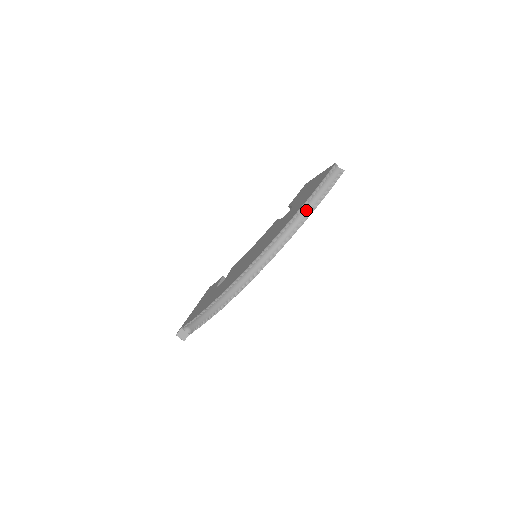
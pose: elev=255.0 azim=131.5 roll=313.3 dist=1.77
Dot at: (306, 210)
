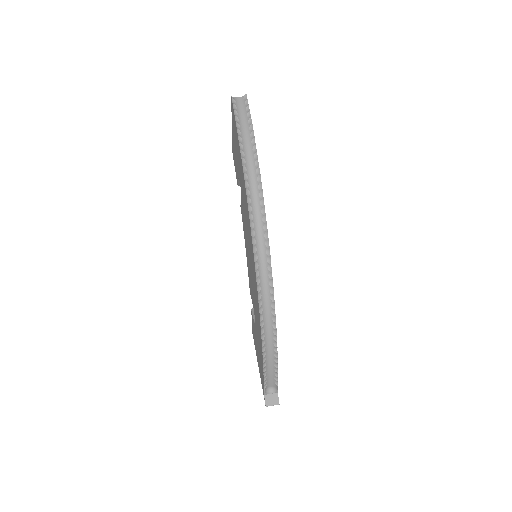
Dot at: (250, 161)
